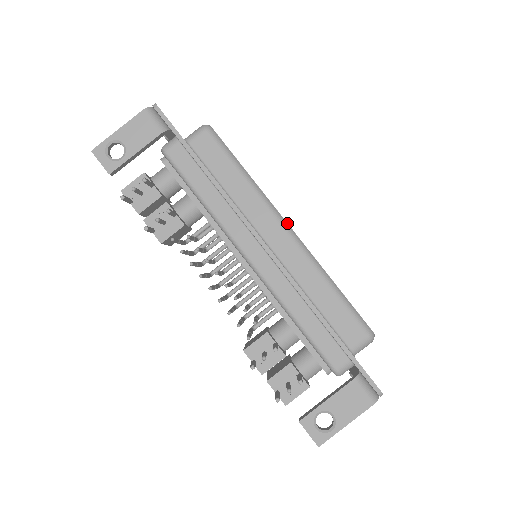
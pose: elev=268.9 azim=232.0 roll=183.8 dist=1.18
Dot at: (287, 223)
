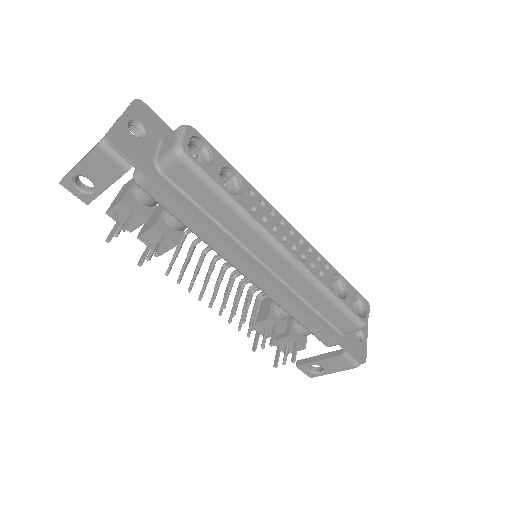
Dot at: (283, 246)
